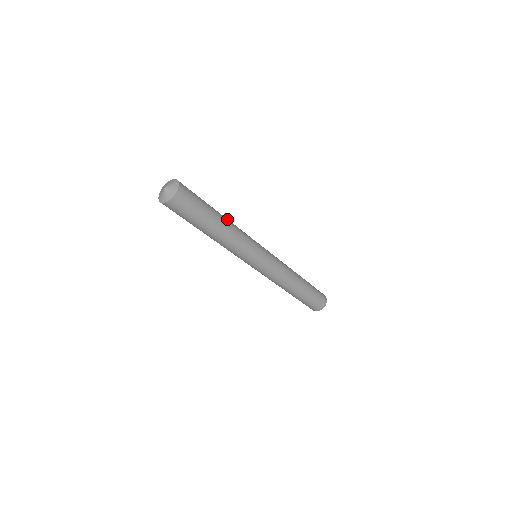
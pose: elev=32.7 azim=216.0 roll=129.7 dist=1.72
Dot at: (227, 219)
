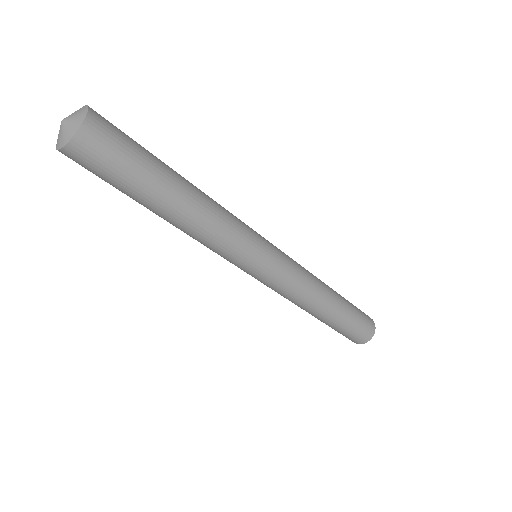
Dot at: (199, 193)
